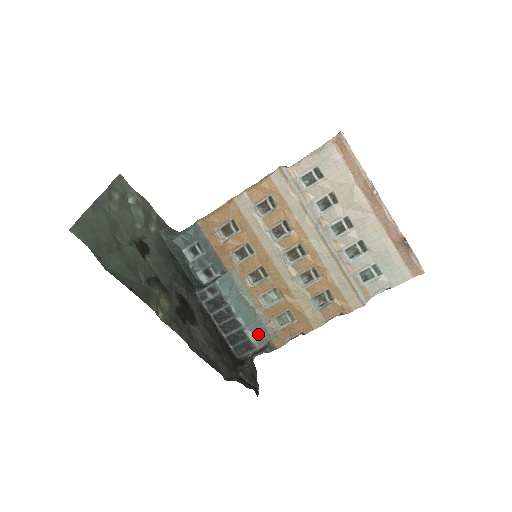
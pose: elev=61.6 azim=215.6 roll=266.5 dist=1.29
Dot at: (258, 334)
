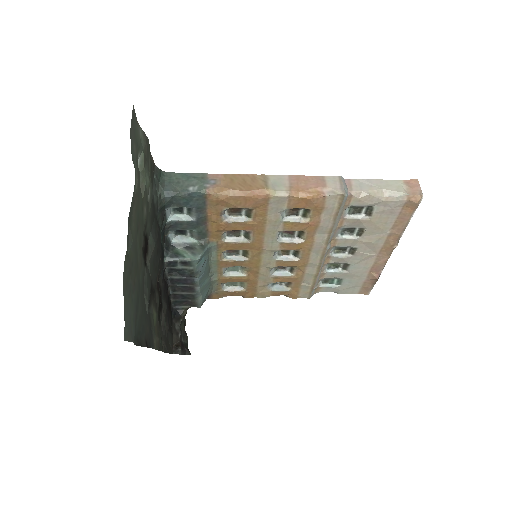
Dot at: (205, 296)
